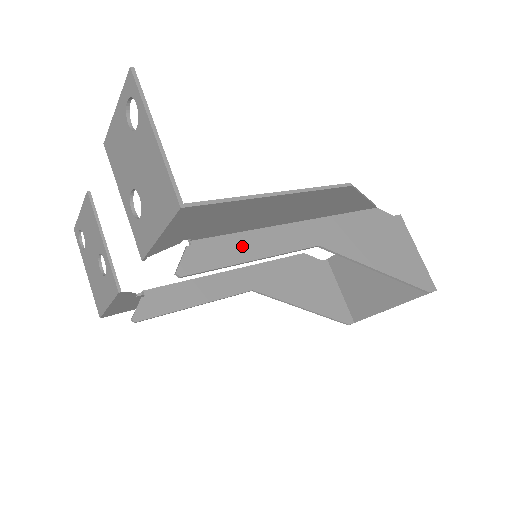
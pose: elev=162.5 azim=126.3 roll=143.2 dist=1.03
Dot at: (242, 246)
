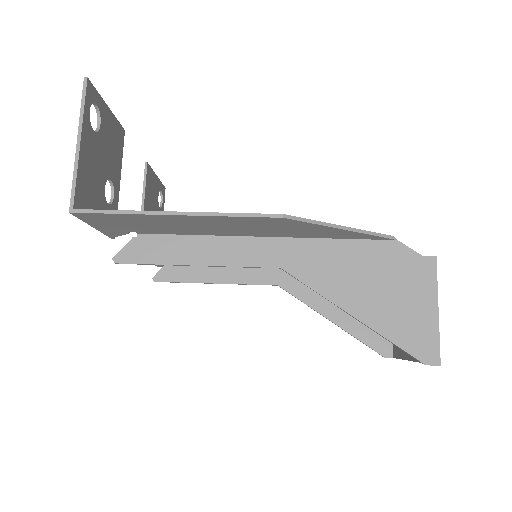
Dot at: (187, 249)
